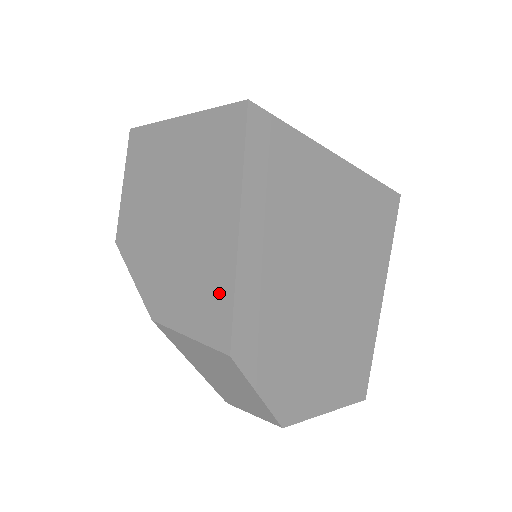
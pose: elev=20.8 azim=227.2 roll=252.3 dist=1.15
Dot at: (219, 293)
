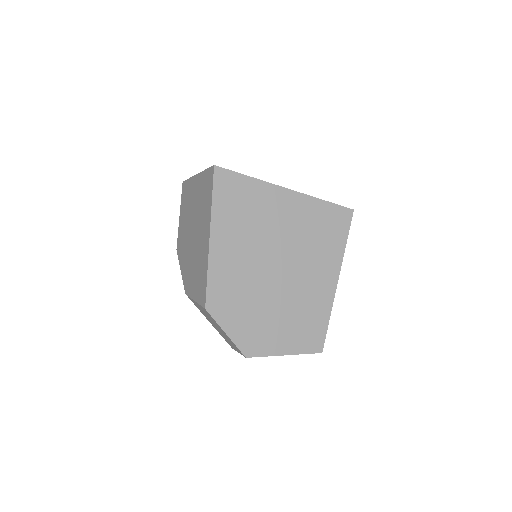
Dot at: (203, 274)
